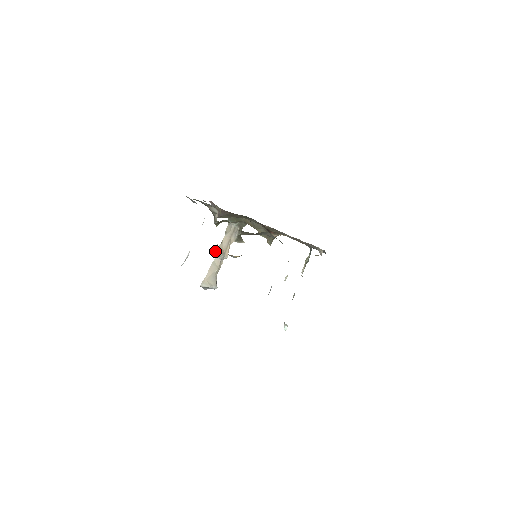
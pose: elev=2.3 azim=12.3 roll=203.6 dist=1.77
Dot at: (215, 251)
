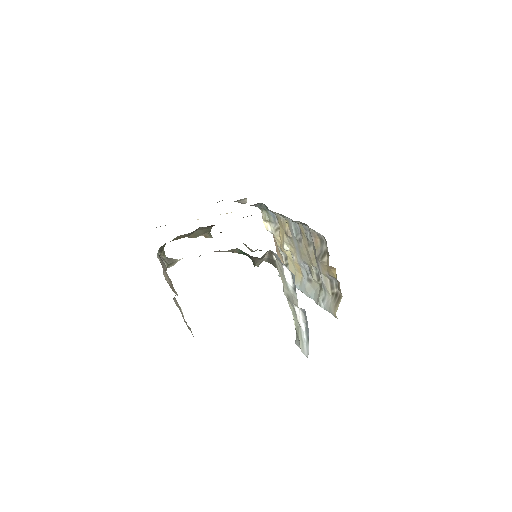
Dot at: occluded
